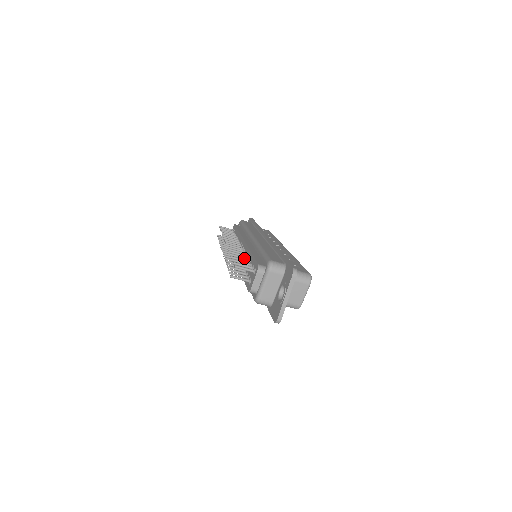
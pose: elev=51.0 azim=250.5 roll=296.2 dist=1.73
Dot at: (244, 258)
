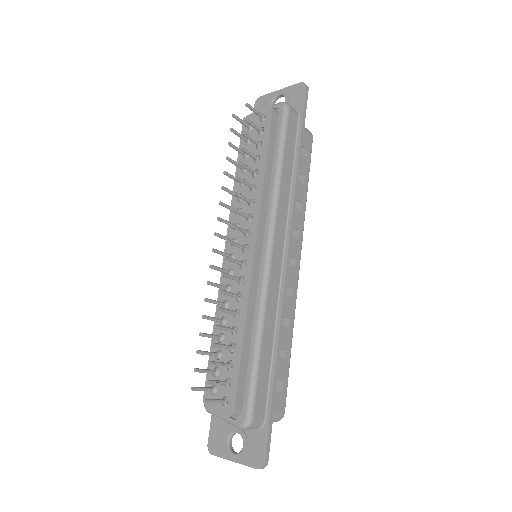
Dot at: occluded
